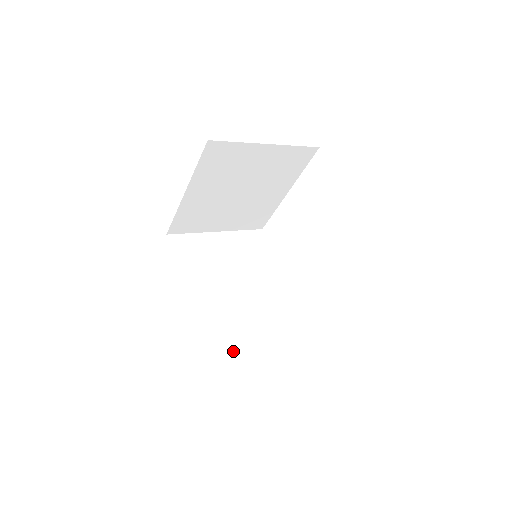
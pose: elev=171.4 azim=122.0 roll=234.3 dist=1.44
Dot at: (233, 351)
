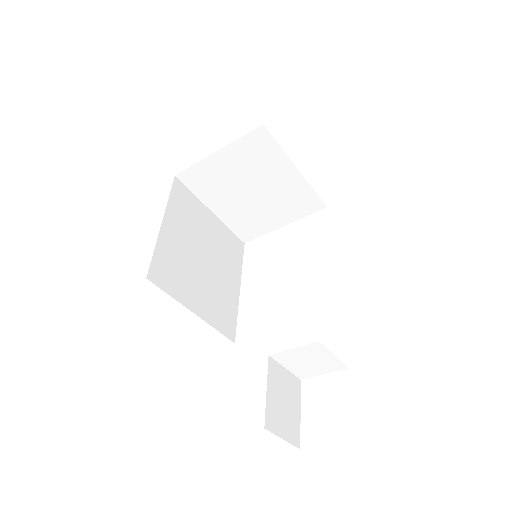
Dot at: occluded
